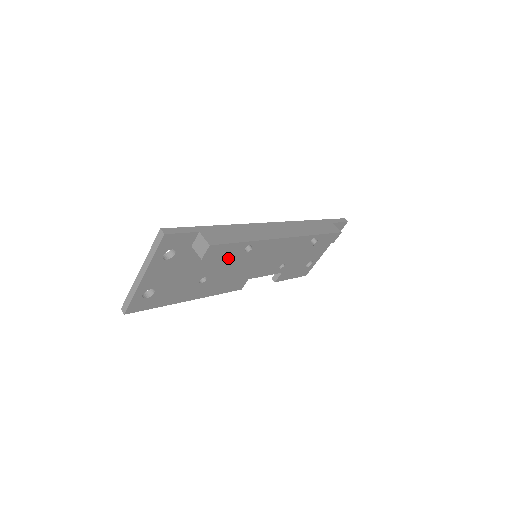
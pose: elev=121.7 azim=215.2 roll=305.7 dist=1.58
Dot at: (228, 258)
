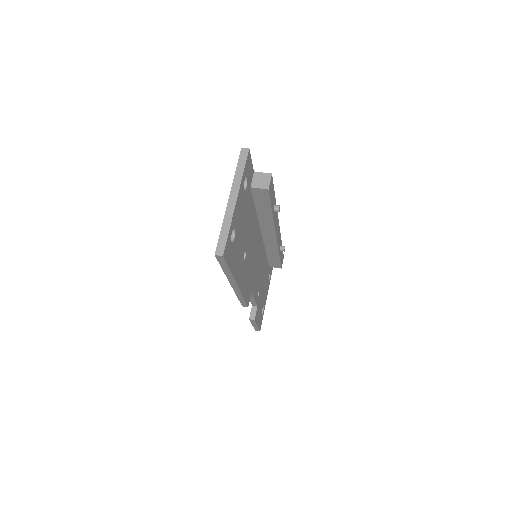
Dot at: (252, 237)
